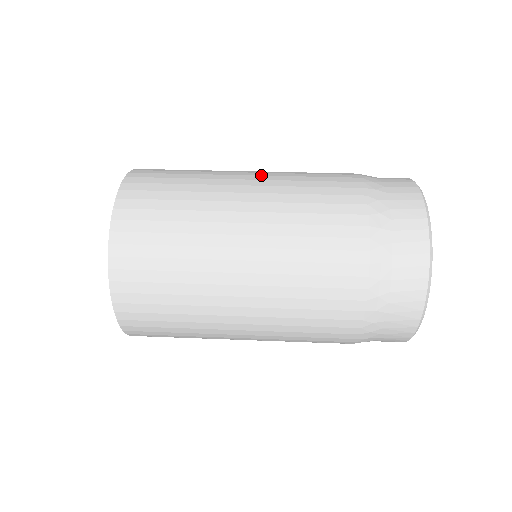
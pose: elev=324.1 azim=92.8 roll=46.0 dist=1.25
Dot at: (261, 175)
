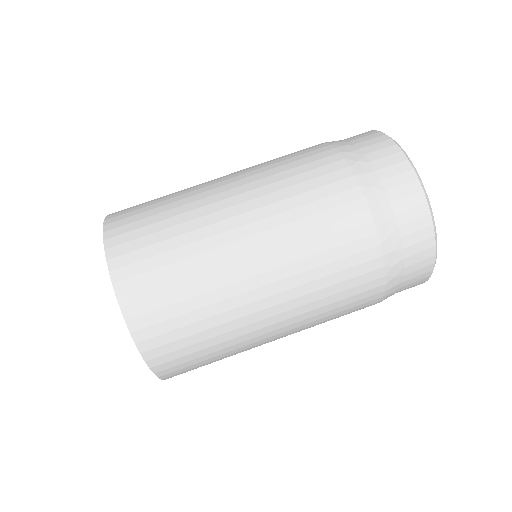
Dot at: (272, 269)
